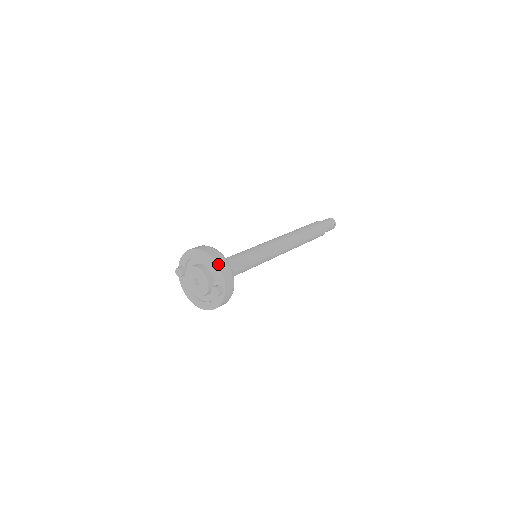
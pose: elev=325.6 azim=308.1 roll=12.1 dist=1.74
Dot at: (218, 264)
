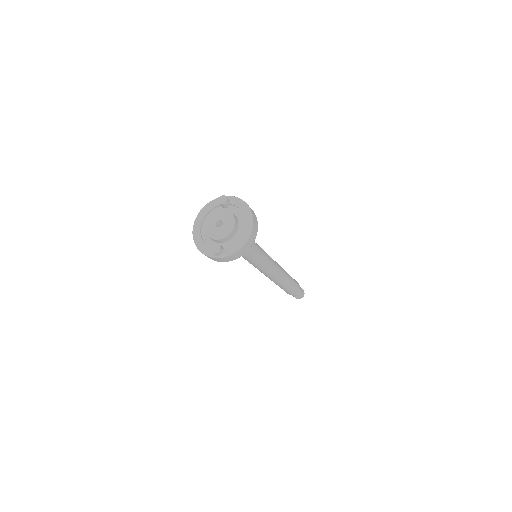
Dot at: (244, 245)
